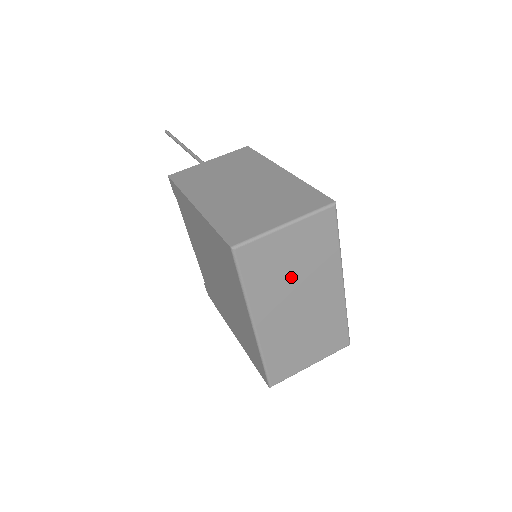
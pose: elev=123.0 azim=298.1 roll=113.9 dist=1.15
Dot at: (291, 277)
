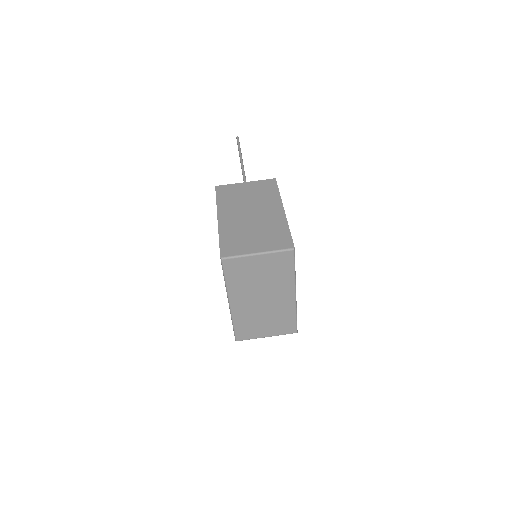
Dot at: (258, 283)
